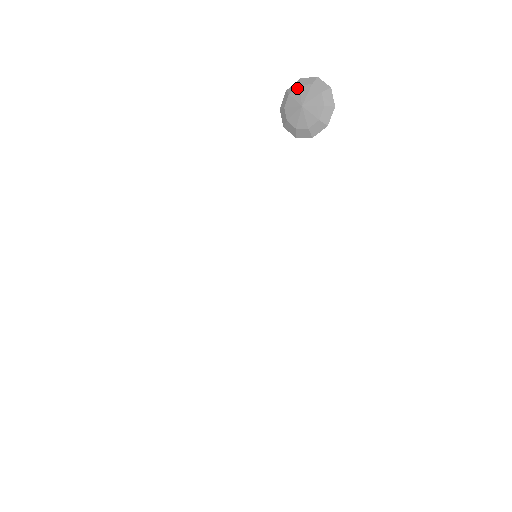
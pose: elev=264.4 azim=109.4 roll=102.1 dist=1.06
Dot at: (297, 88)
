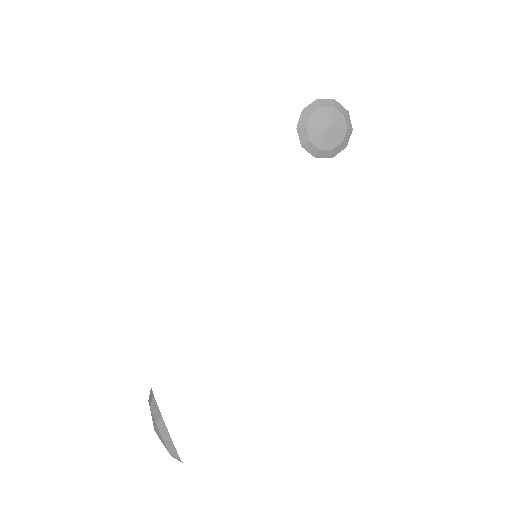
Dot at: (331, 108)
